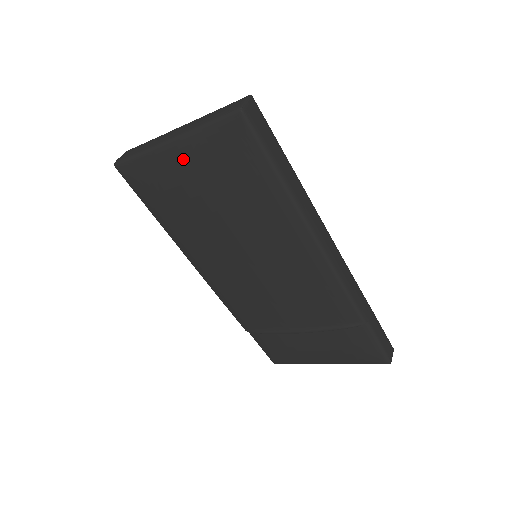
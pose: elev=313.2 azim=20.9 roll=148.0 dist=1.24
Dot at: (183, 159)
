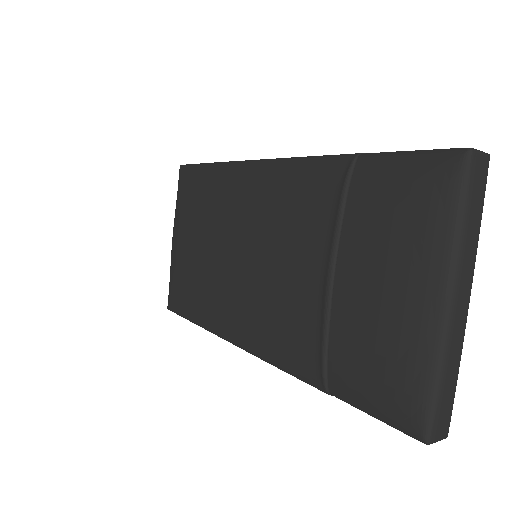
Dot at: (177, 235)
